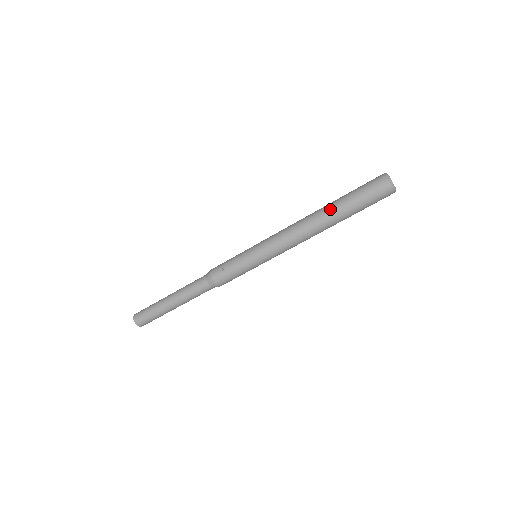
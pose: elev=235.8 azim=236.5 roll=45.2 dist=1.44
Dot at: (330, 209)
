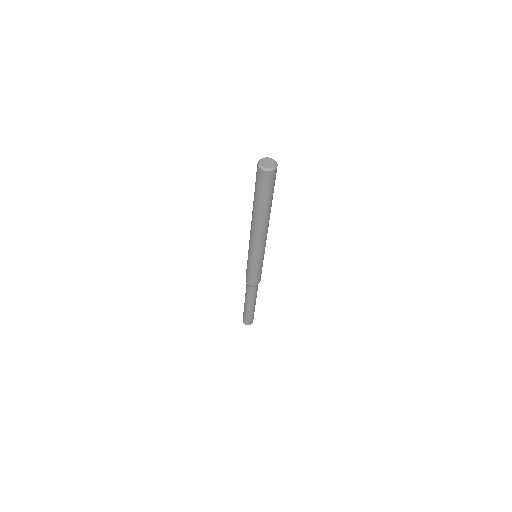
Dot at: (258, 211)
